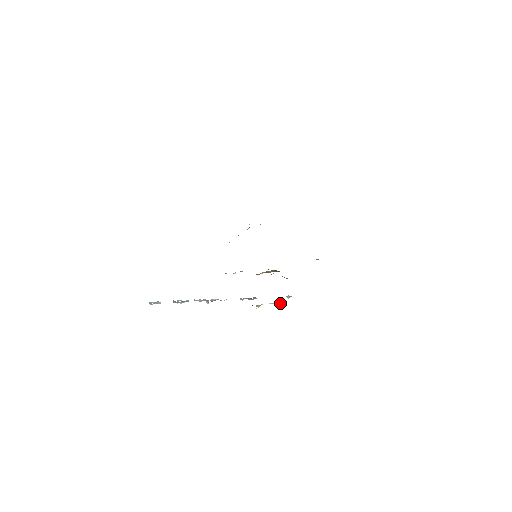
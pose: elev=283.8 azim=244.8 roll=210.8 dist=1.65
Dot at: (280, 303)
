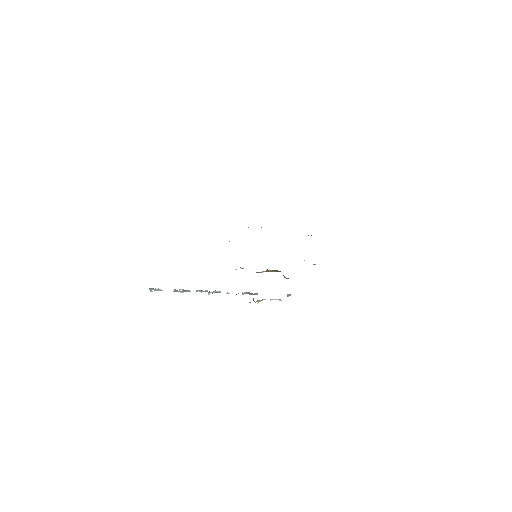
Dot at: (280, 300)
